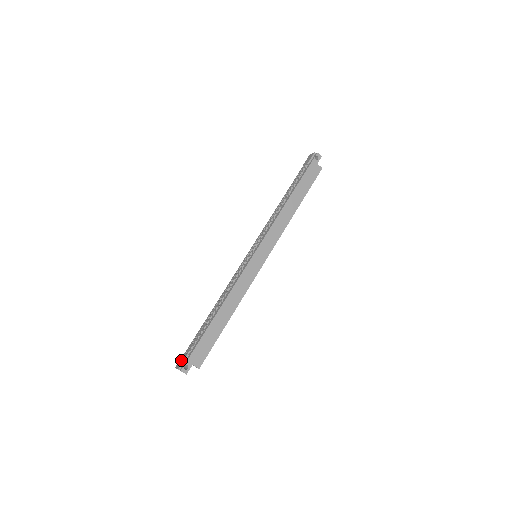
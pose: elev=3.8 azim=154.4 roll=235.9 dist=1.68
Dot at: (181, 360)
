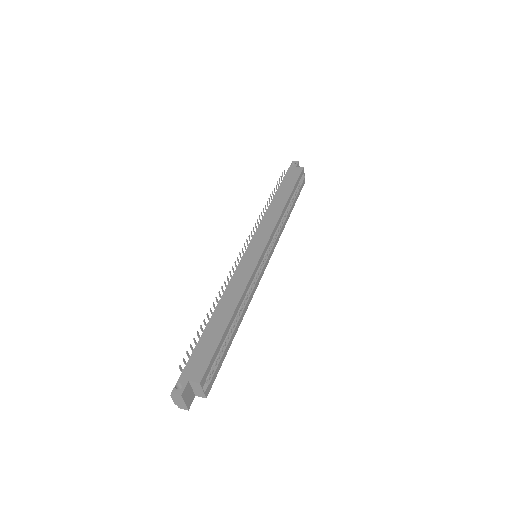
Dot at: (178, 388)
